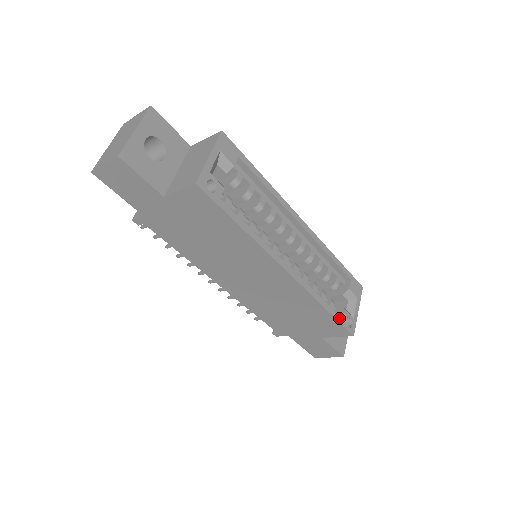
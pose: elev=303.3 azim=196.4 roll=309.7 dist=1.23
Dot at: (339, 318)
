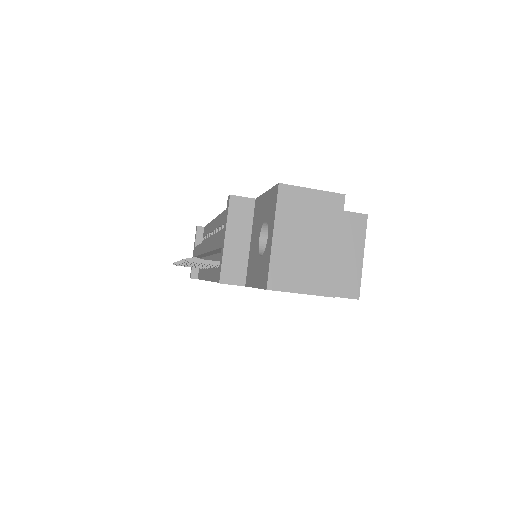
Dot at: occluded
